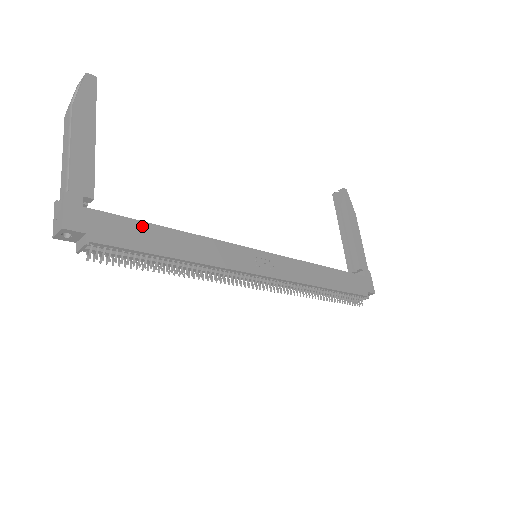
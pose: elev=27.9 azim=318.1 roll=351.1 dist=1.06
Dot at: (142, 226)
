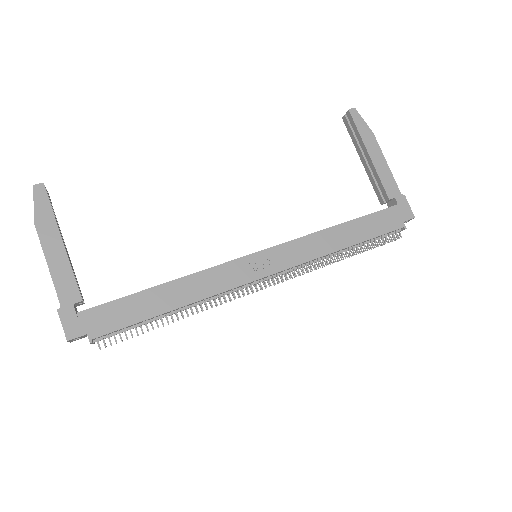
Dot at: (131, 299)
